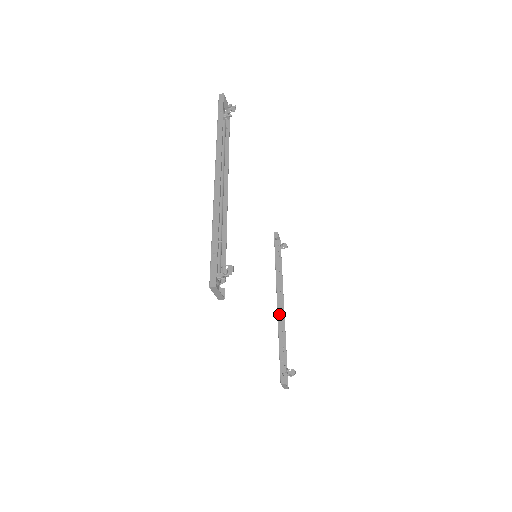
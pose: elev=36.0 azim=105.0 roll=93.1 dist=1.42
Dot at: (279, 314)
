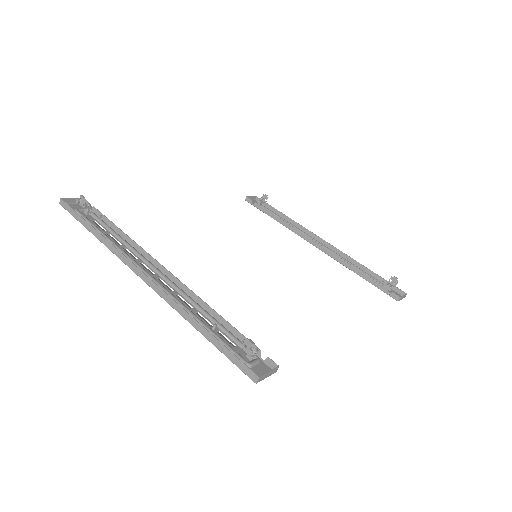
Dot at: (328, 254)
